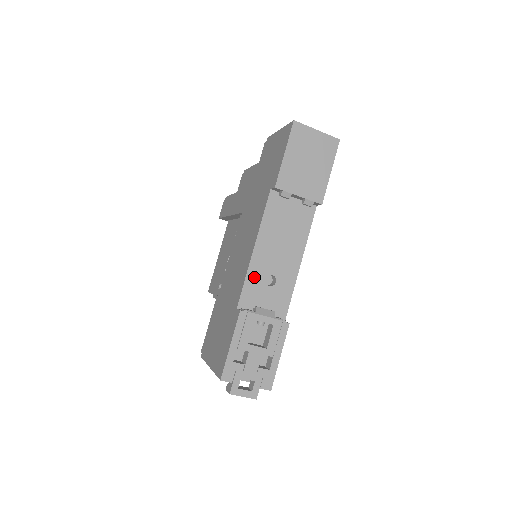
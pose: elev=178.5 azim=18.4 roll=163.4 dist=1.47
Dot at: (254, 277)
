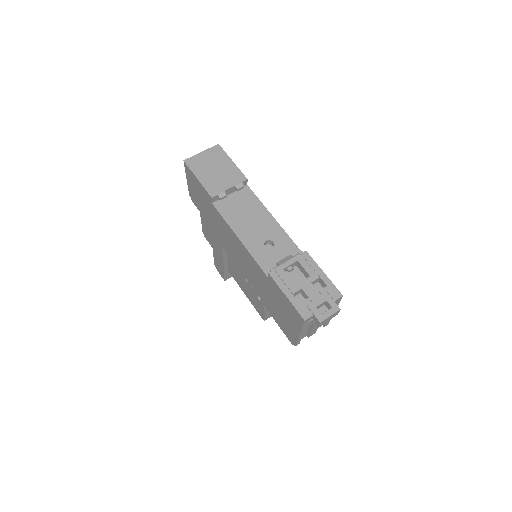
Dot at: (257, 252)
